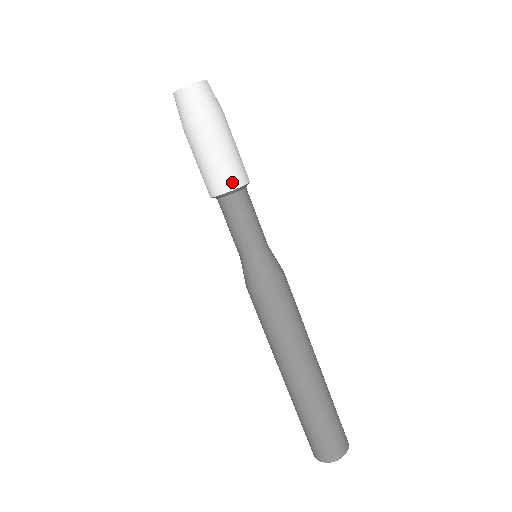
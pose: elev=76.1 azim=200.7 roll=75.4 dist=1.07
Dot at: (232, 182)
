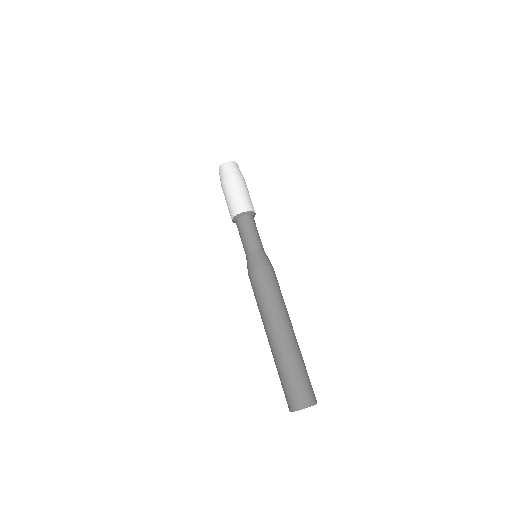
Dot at: (251, 208)
